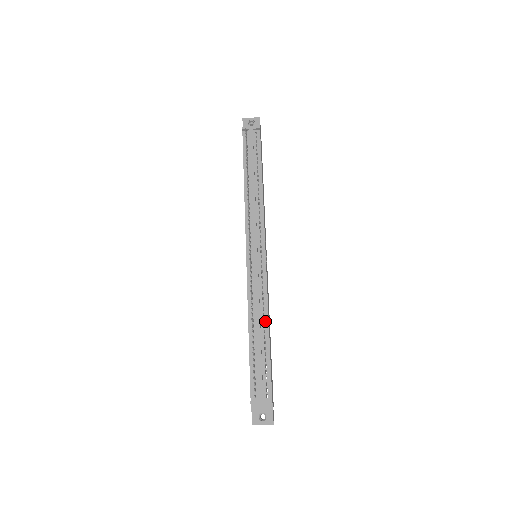
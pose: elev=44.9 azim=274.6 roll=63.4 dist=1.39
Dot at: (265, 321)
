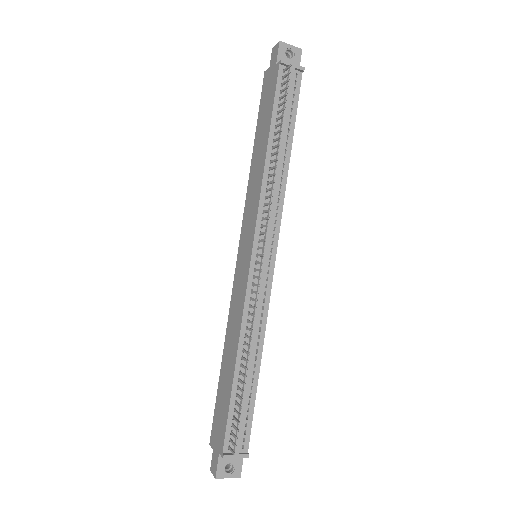
Dot at: (258, 353)
